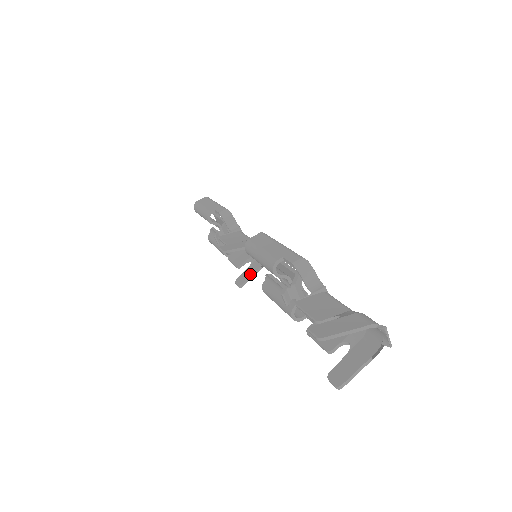
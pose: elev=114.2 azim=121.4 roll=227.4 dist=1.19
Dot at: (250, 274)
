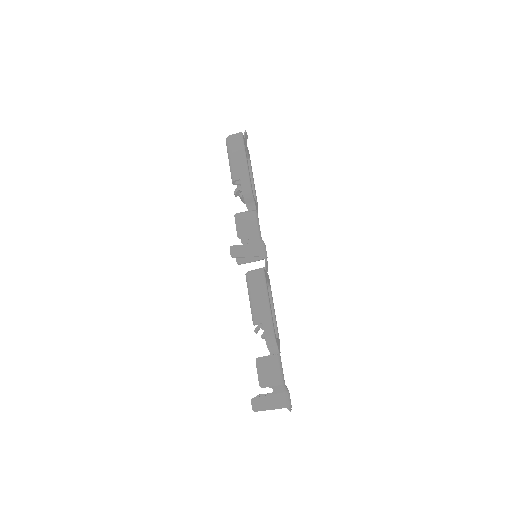
Dot at: (248, 260)
